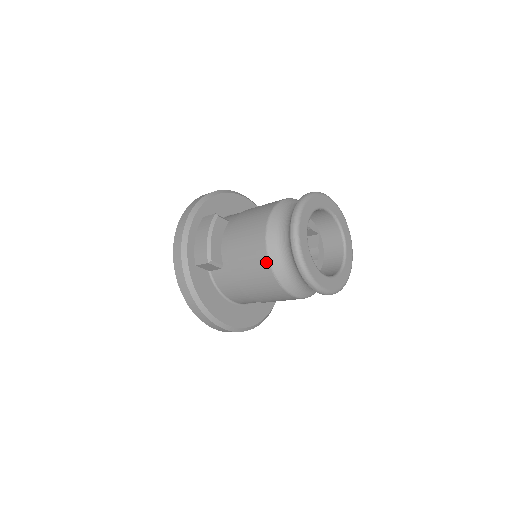
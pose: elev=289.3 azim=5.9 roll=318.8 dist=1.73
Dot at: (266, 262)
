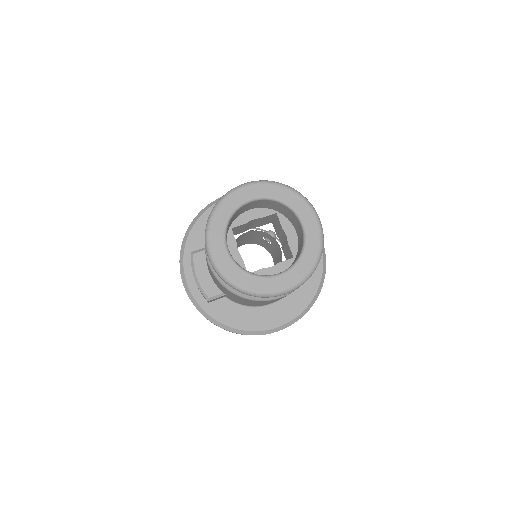
Dot at: (227, 290)
